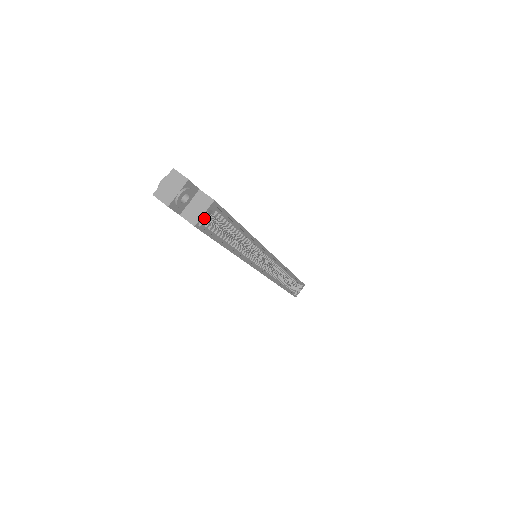
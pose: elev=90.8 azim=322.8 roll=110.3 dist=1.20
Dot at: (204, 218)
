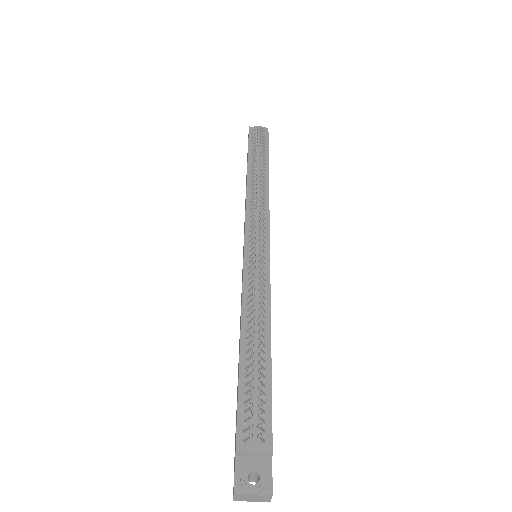
Dot at: occluded
